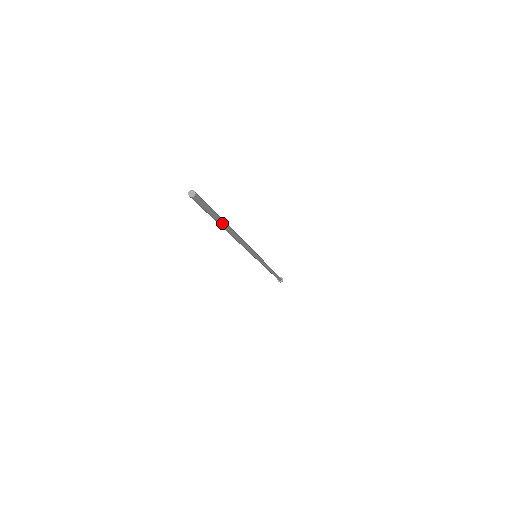
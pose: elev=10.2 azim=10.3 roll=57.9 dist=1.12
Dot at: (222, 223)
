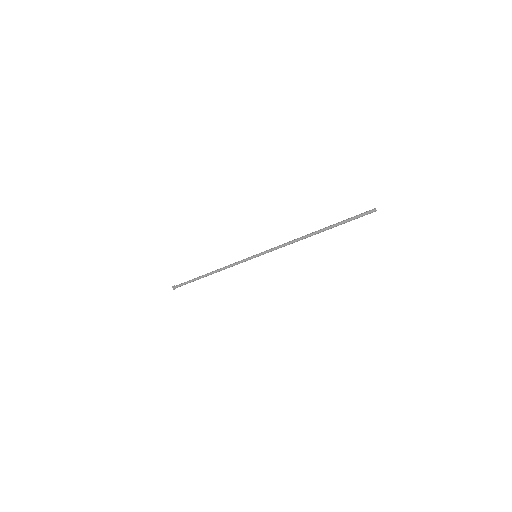
Dot at: occluded
